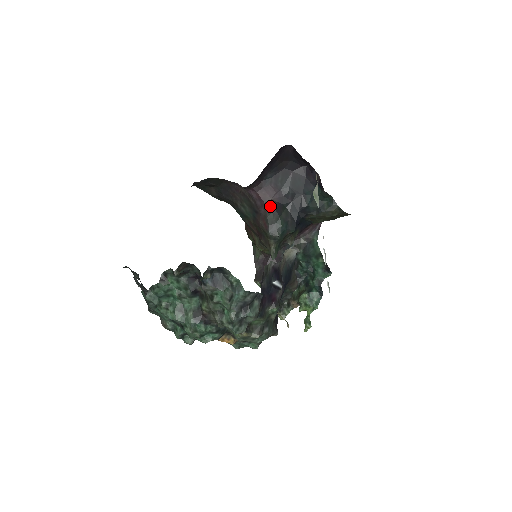
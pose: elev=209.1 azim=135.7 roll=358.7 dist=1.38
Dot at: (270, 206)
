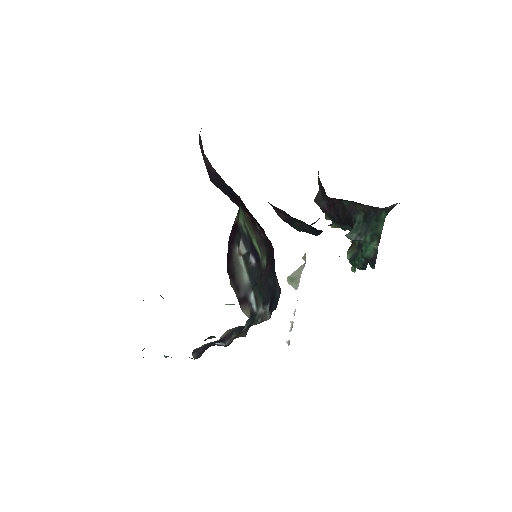
Dot at: (277, 214)
